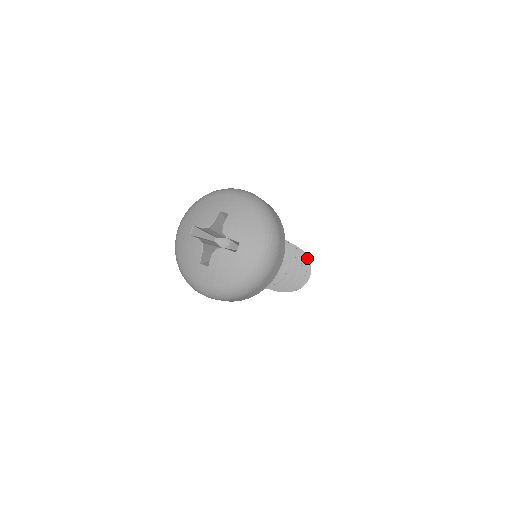
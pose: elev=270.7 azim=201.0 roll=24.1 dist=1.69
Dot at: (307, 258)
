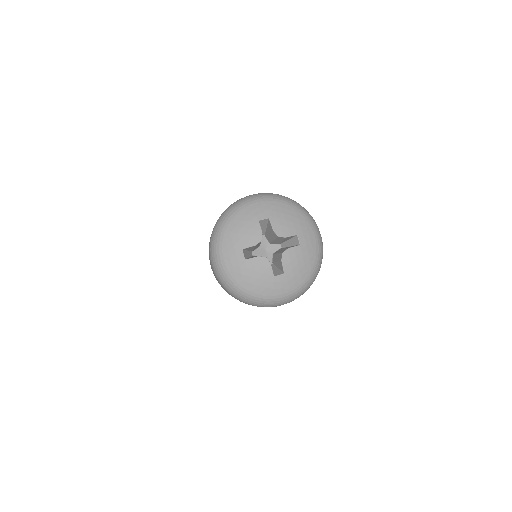
Dot at: occluded
